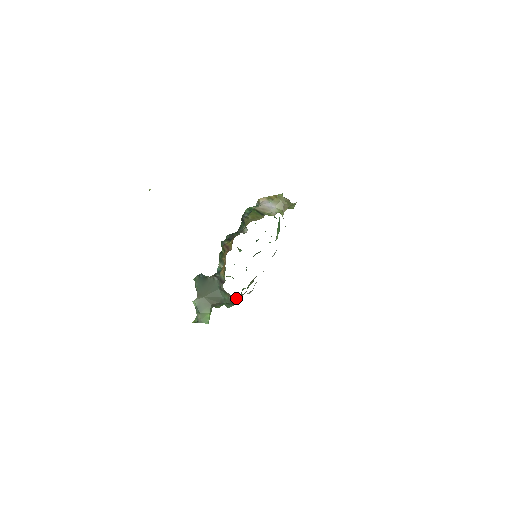
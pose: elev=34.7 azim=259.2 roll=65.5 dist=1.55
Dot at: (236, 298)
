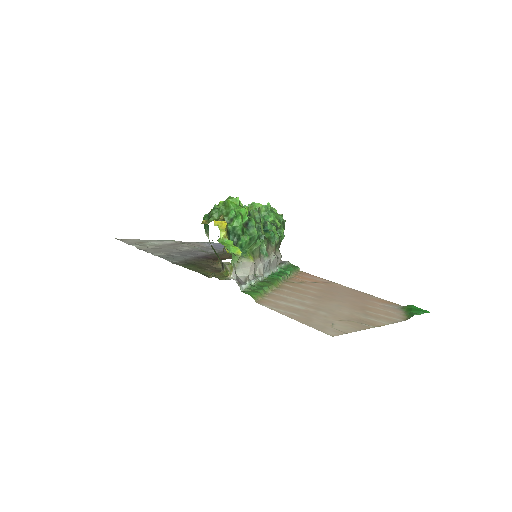
Dot at: occluded
